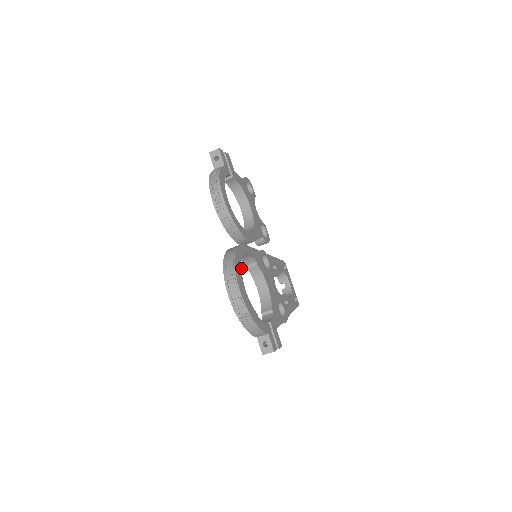
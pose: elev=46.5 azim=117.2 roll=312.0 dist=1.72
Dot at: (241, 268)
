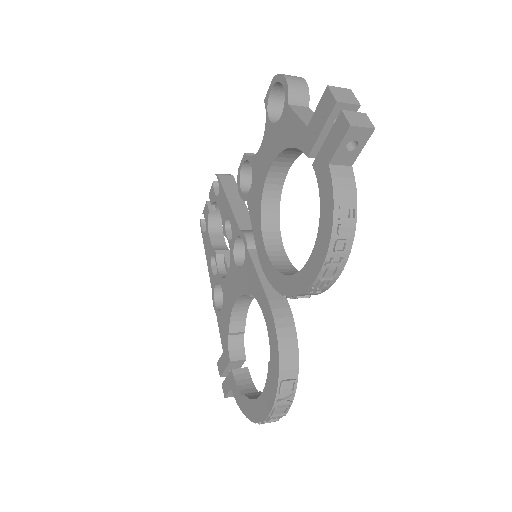
Dot at: occluded
